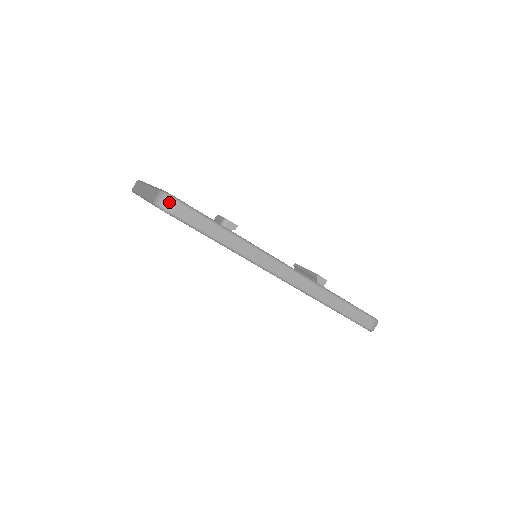
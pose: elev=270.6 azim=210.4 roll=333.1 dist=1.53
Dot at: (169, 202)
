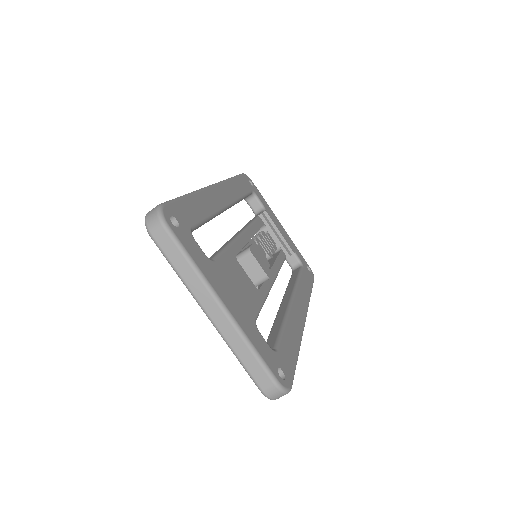
Dot at: occluded
